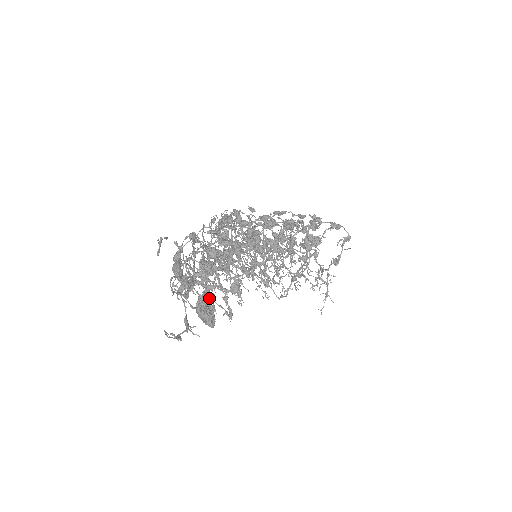
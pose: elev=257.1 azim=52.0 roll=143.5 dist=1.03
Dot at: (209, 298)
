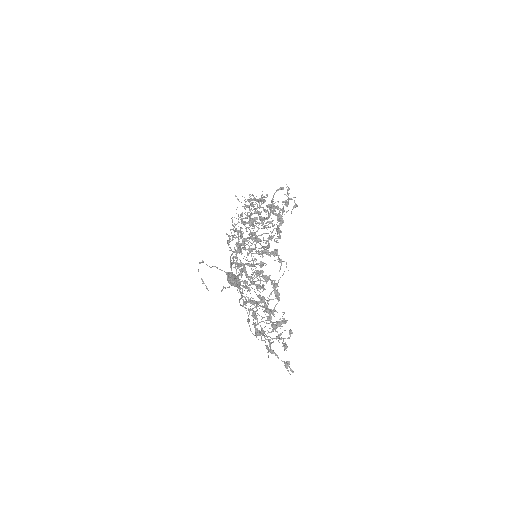
Dot at: occluded
